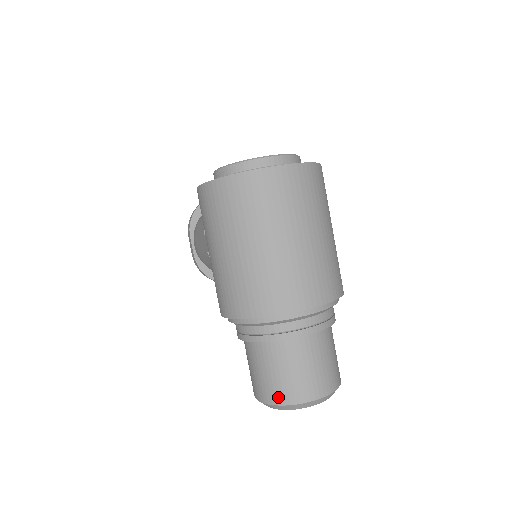
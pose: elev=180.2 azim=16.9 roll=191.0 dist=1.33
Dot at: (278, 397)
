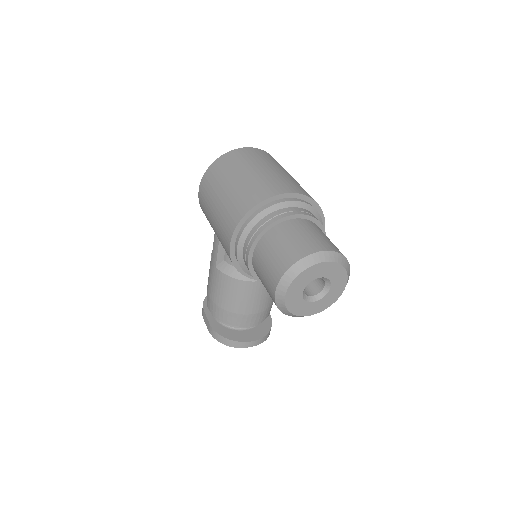
Dot at: (290, 259)
